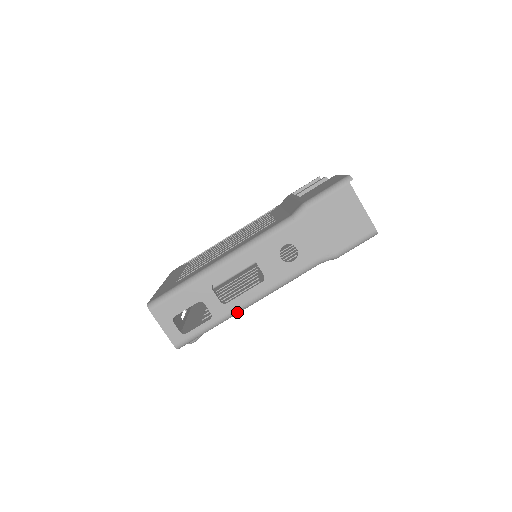
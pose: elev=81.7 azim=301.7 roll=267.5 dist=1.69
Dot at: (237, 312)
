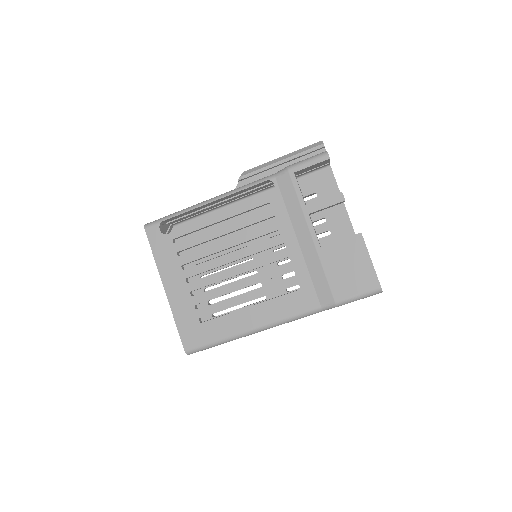
Dot at: occluded
